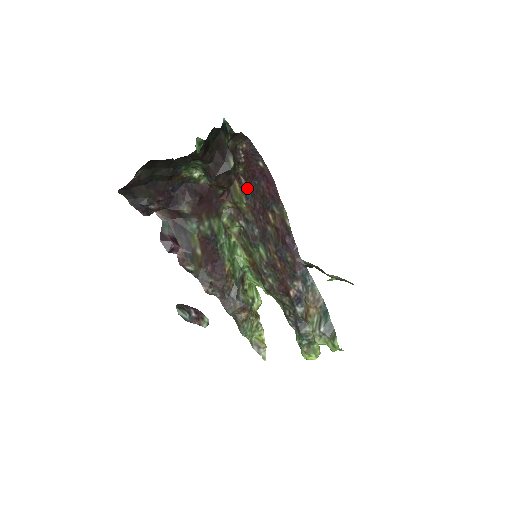
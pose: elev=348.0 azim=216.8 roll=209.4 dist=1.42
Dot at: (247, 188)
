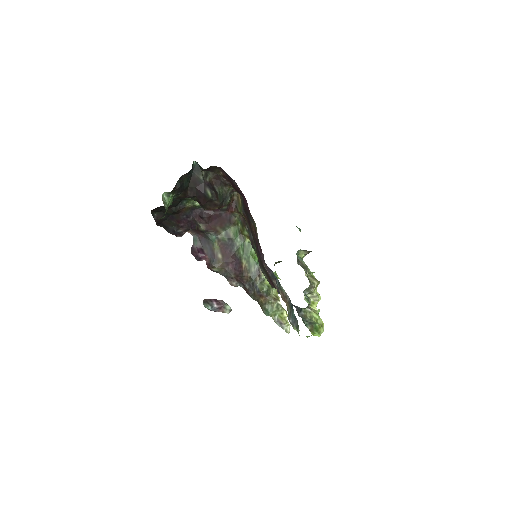
Dot at: (242, 200)
